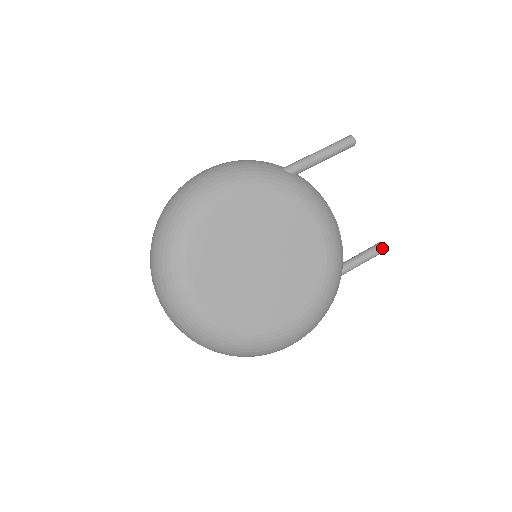
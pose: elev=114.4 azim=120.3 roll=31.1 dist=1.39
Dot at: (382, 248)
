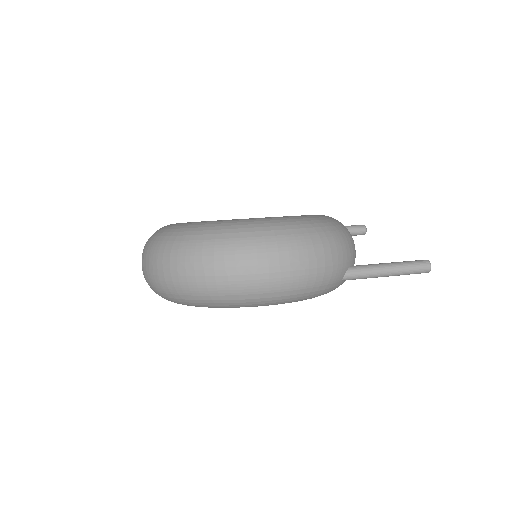
Dot at: (423, 260)
